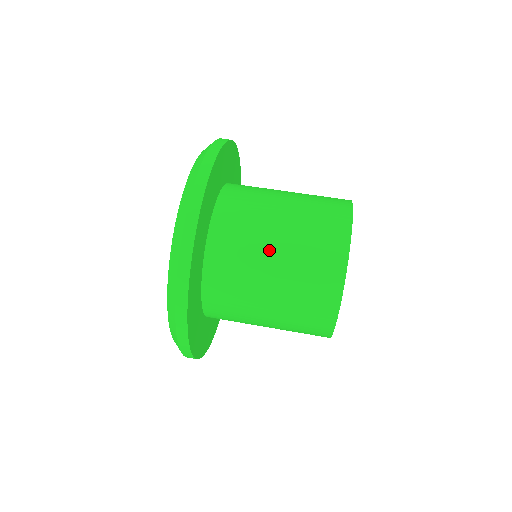
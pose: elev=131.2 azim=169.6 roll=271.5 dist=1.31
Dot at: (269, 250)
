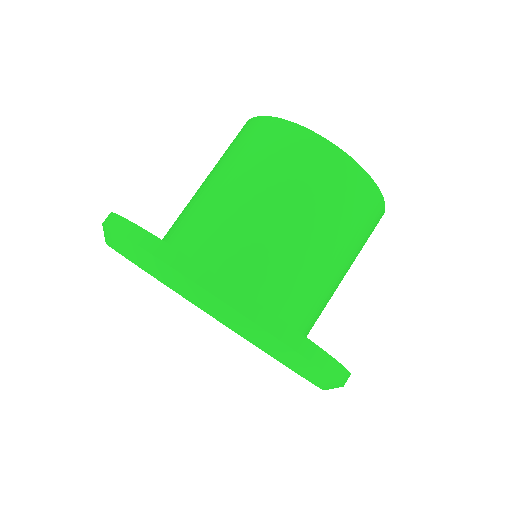
Dot at: (242, 200)
